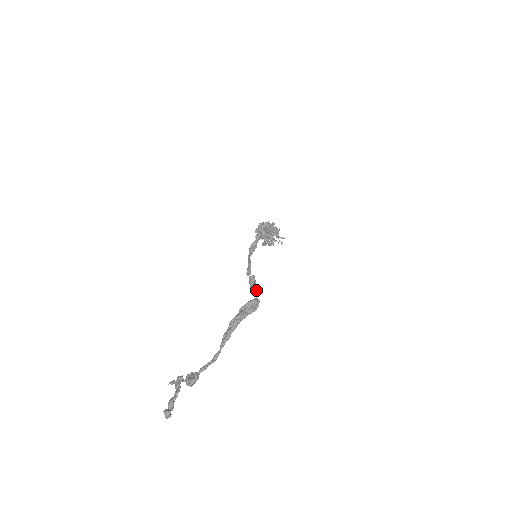
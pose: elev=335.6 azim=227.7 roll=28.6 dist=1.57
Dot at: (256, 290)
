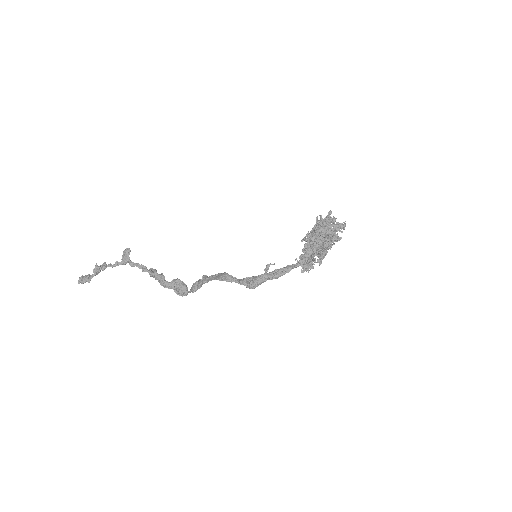
Dot at: occluded
